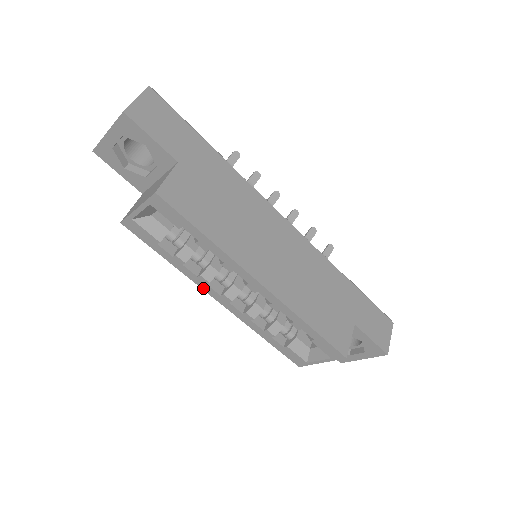
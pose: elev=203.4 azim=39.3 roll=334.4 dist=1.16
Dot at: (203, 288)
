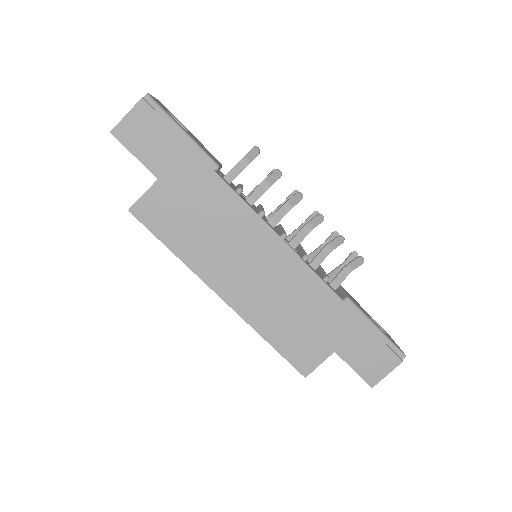
Dot at: occluded
